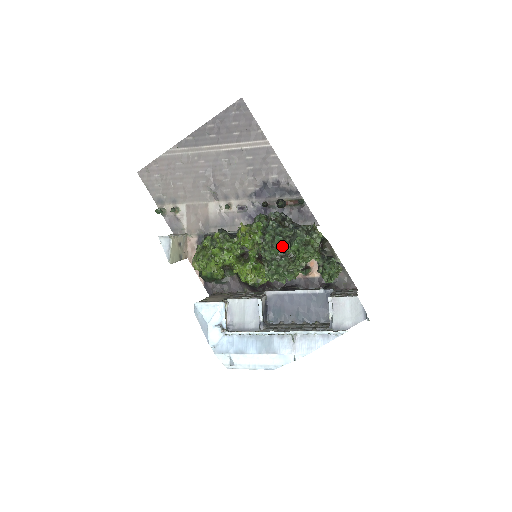
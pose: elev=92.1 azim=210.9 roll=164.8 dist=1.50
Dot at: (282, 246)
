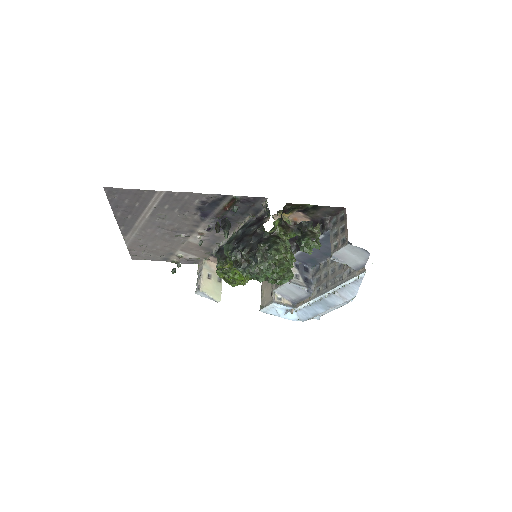
Dot at: (262, 270)
